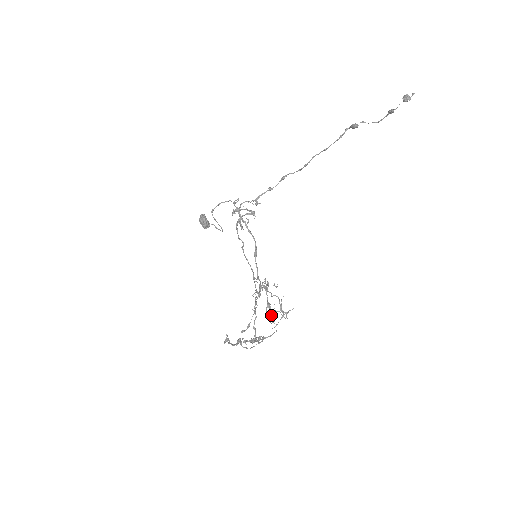
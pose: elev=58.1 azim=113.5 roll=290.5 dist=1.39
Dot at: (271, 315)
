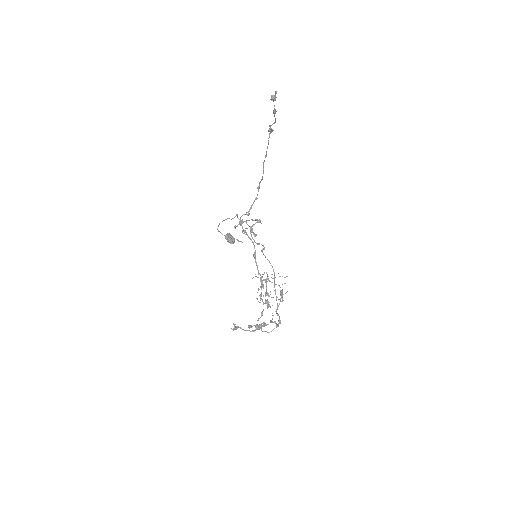
Dot at: occluded
